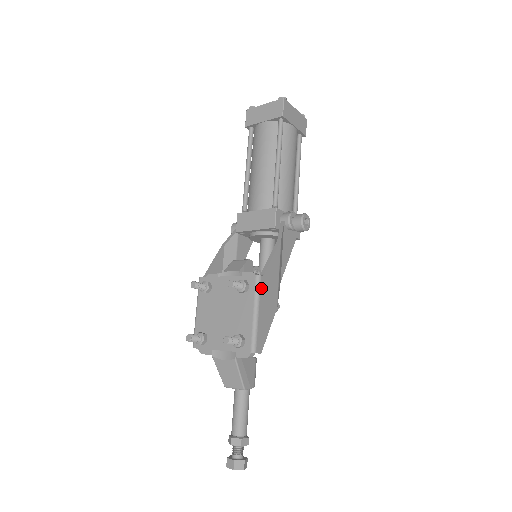
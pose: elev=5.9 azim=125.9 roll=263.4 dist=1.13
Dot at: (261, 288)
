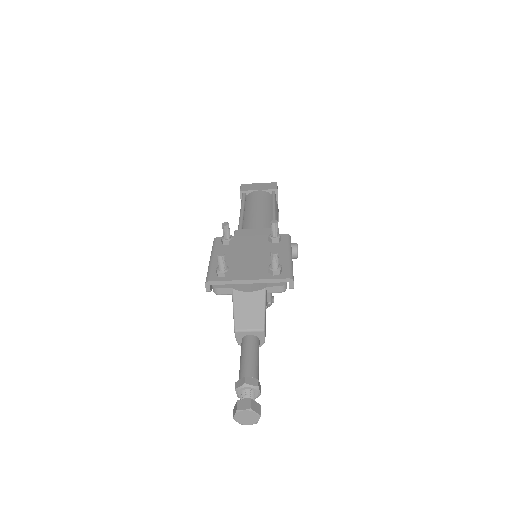
Dot at: occluded
